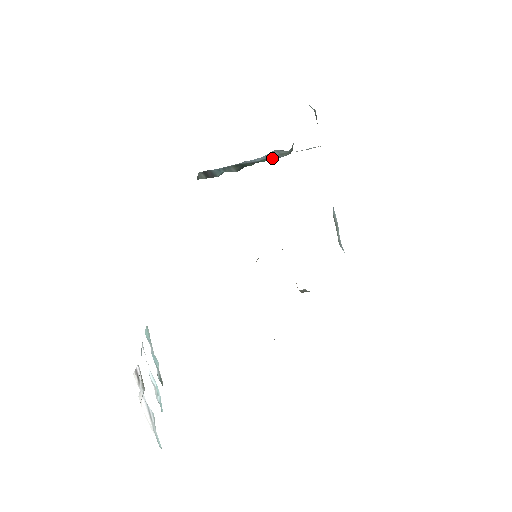
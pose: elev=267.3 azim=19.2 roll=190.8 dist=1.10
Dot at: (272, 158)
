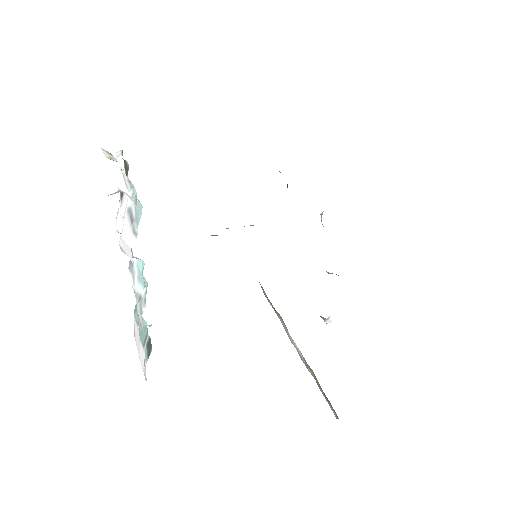
Dot at: occluded
